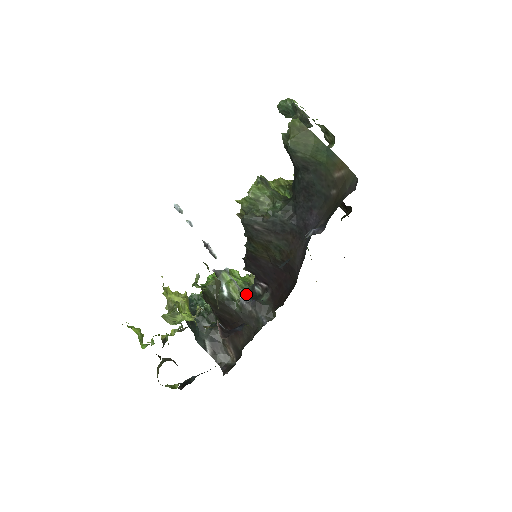
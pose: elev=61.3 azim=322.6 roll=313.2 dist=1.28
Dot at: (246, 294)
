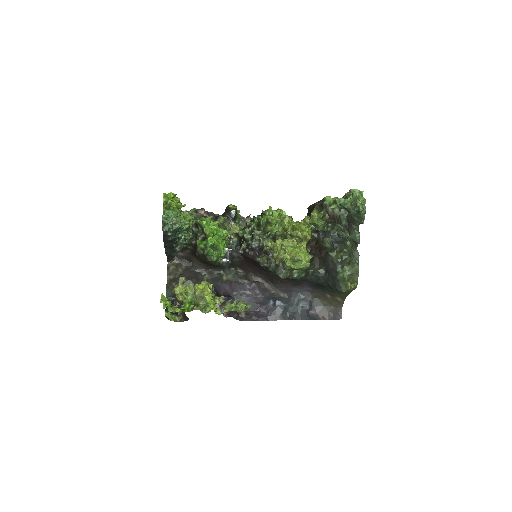
Dot at: occluded
